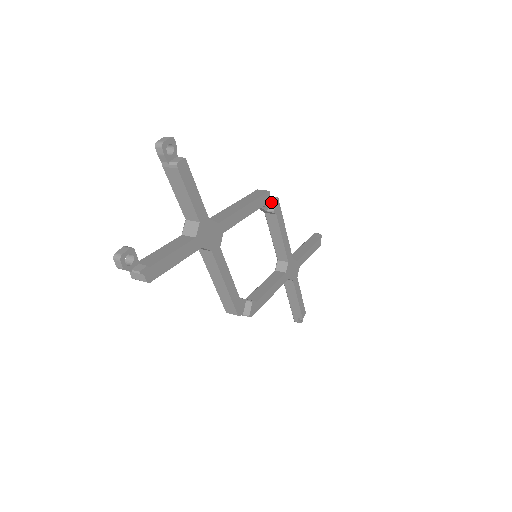
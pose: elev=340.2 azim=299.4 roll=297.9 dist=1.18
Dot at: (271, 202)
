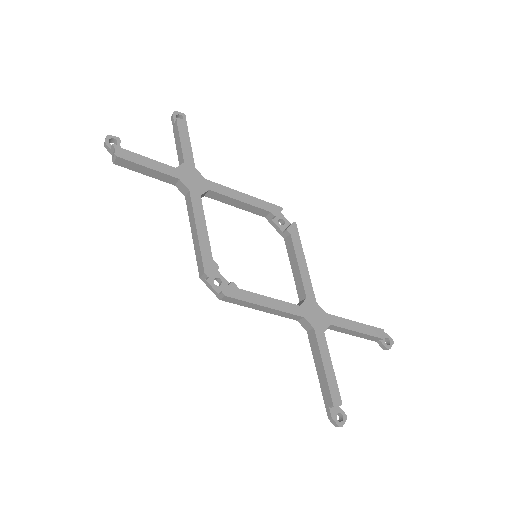
Dot at: (289, 226)
